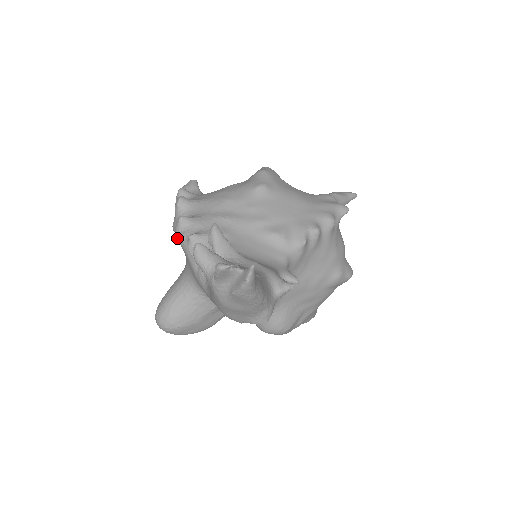
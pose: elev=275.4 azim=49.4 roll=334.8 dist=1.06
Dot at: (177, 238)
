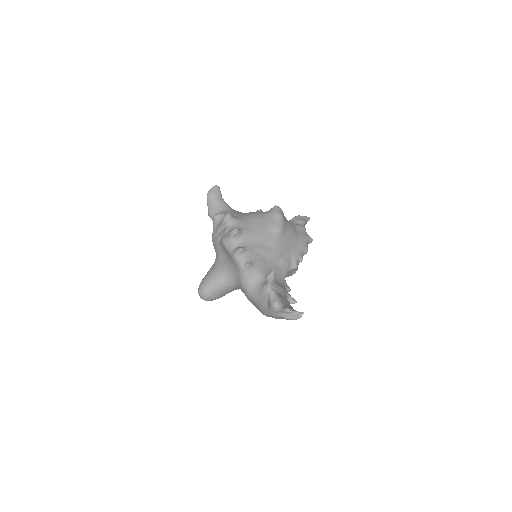
Dot at: (234, 259)
